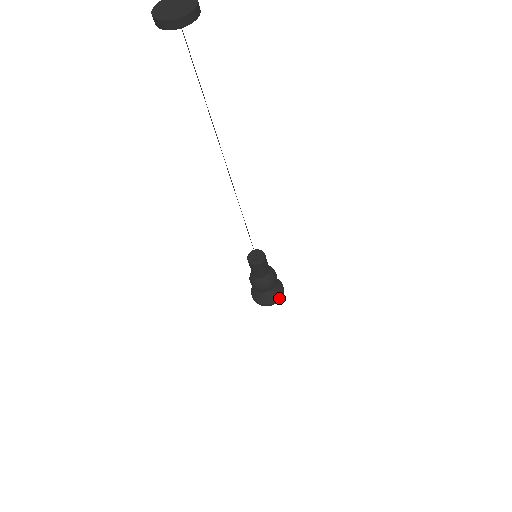
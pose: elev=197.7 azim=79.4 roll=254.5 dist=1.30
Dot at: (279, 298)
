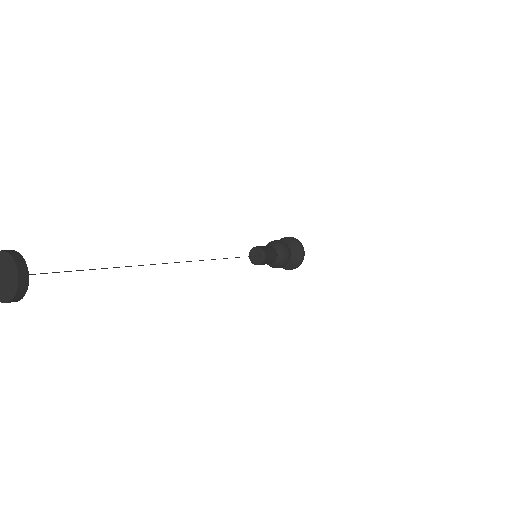
Dot at: (296, 267)
